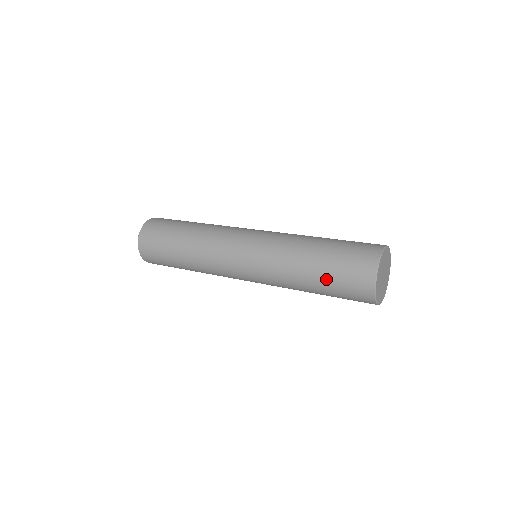
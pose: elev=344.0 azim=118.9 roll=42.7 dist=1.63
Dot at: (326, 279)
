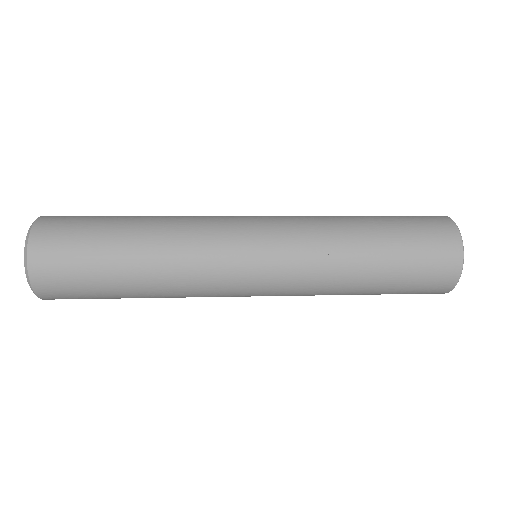
Dot at: (394, 234)
